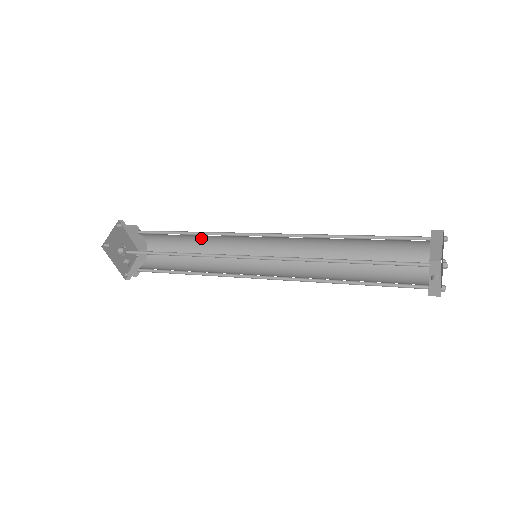
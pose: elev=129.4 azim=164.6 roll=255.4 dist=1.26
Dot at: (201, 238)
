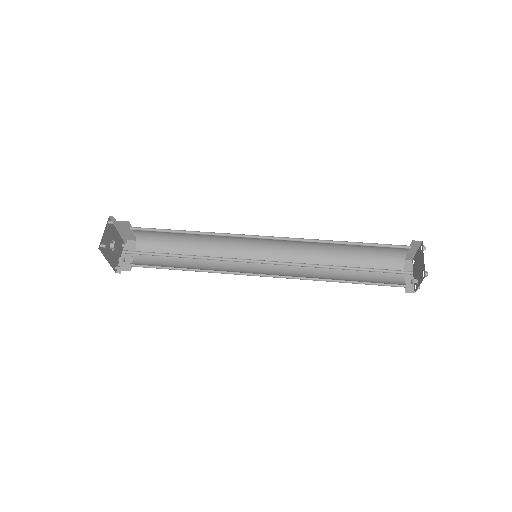
Dot at: (197, 235)
